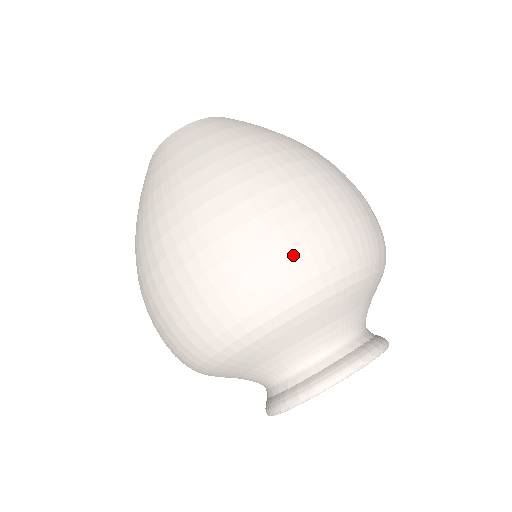
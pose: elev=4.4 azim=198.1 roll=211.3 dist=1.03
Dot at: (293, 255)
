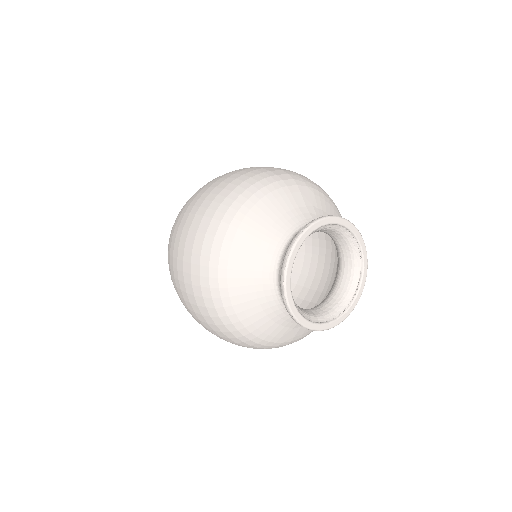
Dot at: (210, 211)
